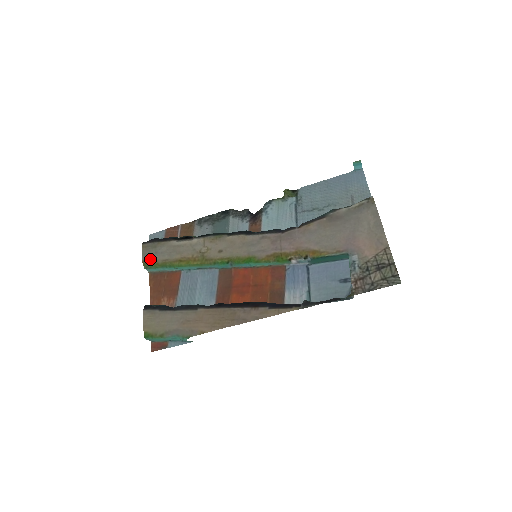
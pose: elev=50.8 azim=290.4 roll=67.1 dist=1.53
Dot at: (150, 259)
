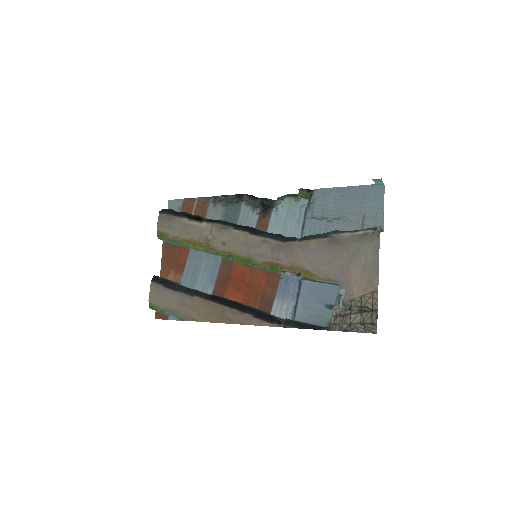
Dot at: (163, 231)
